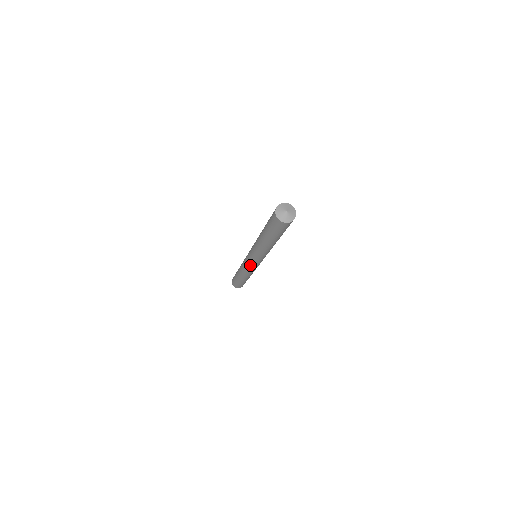
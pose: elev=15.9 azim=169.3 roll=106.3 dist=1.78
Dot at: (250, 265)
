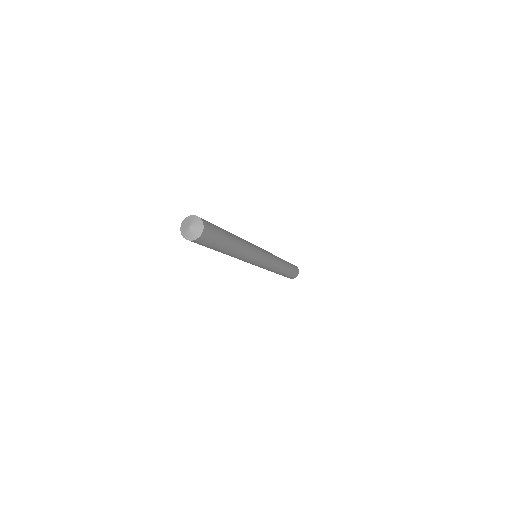
Dot at: occluded
